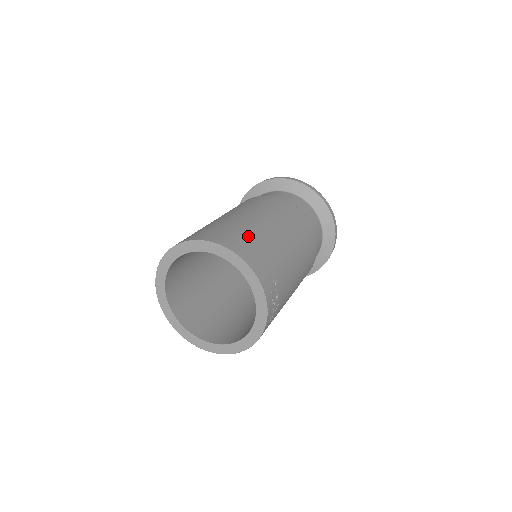
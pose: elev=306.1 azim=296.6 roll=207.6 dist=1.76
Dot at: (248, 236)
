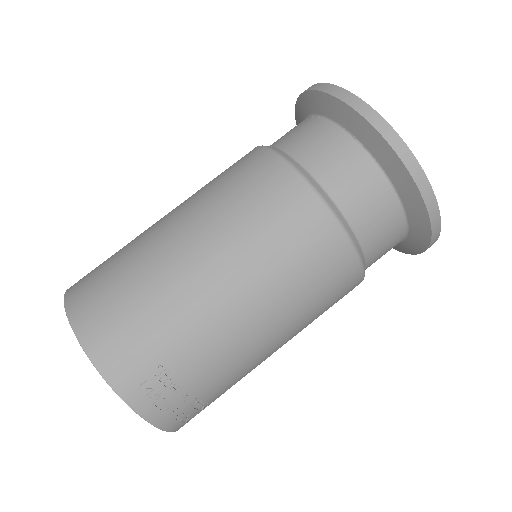
Dot at: (124, 288)
